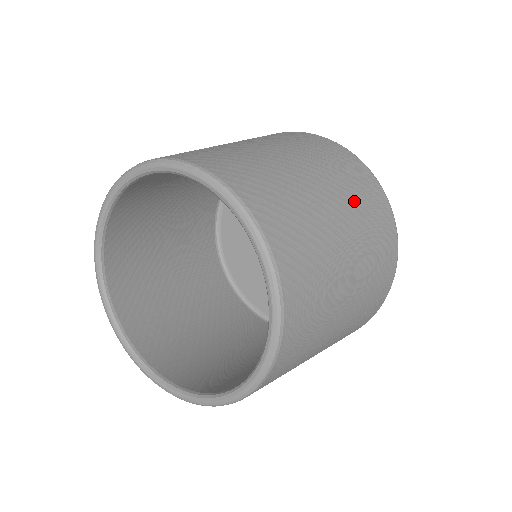
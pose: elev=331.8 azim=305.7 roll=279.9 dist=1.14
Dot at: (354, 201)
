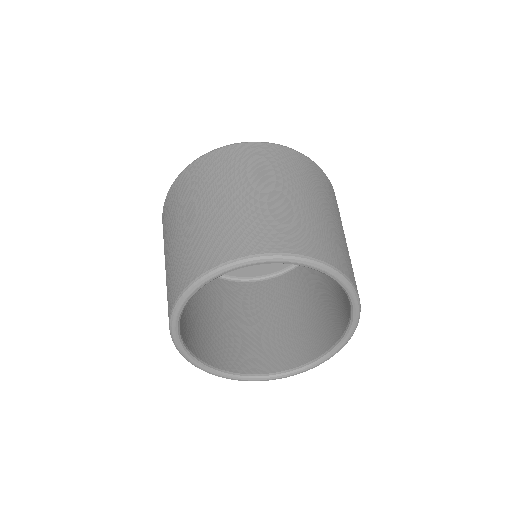
Dot at: (328, 198)
